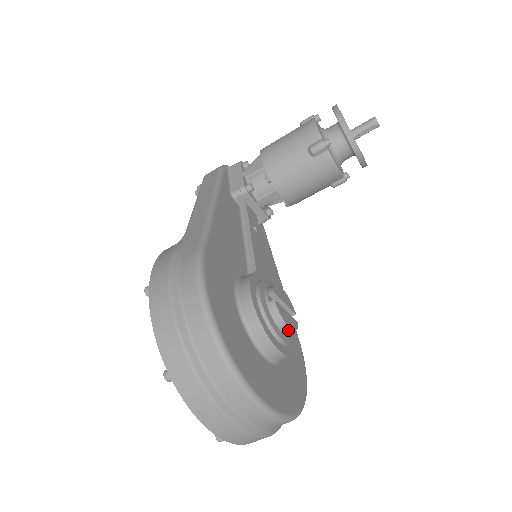
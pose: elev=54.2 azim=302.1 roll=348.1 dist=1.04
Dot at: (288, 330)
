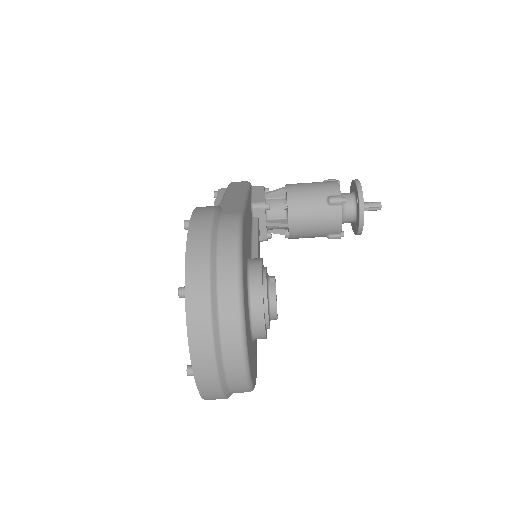
Dot at: (274, 313)
